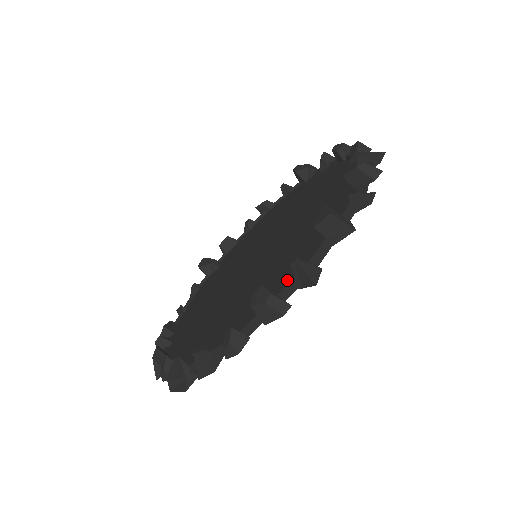
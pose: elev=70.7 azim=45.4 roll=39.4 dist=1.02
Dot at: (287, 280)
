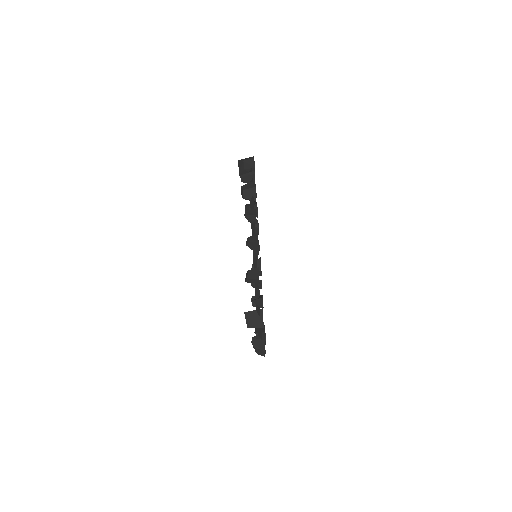
Dot at: occluded
